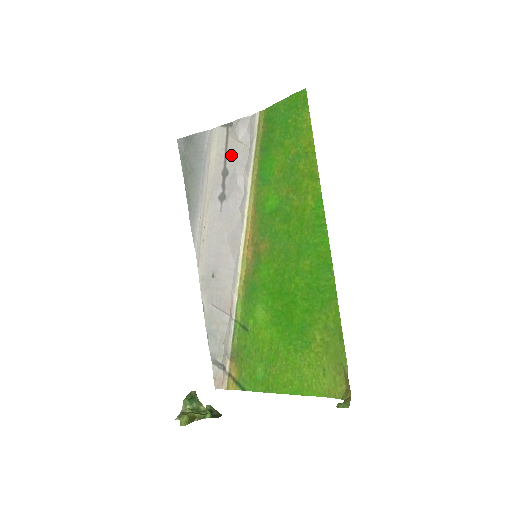
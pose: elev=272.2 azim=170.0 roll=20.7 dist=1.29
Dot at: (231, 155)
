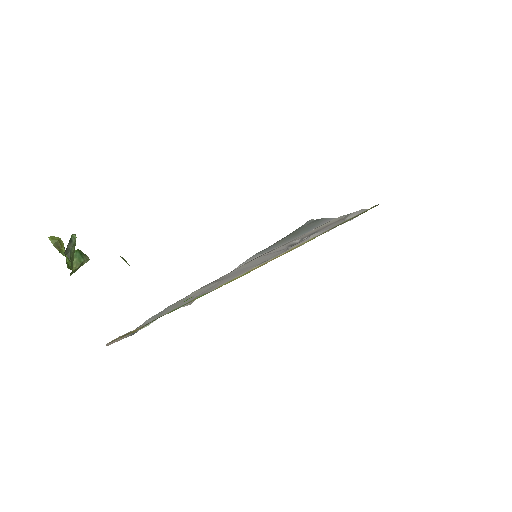
Dot at: (330, 226)
